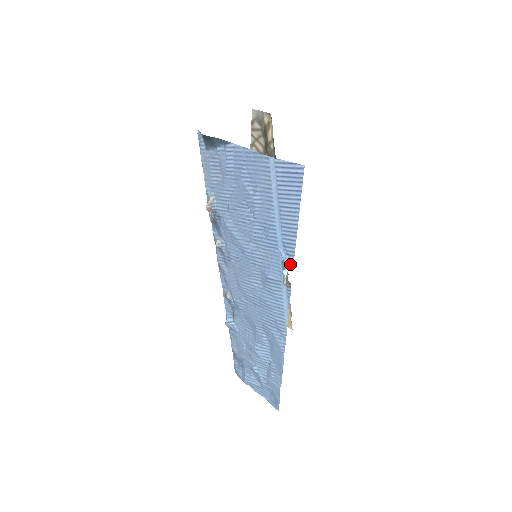
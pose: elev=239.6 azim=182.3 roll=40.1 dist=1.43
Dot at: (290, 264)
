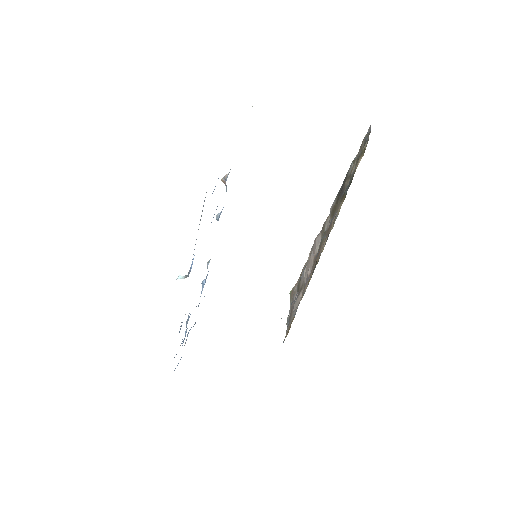
Dot at: (187, 276)
